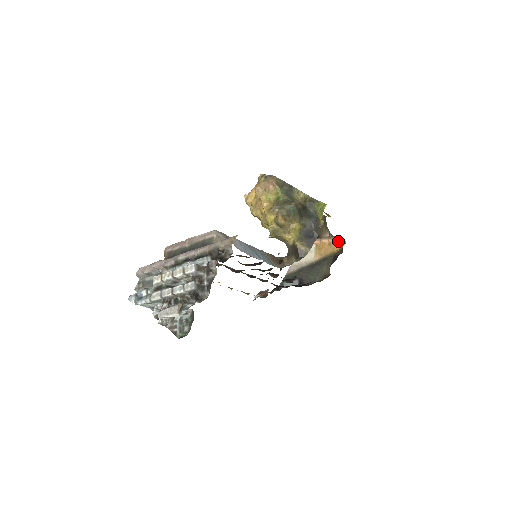
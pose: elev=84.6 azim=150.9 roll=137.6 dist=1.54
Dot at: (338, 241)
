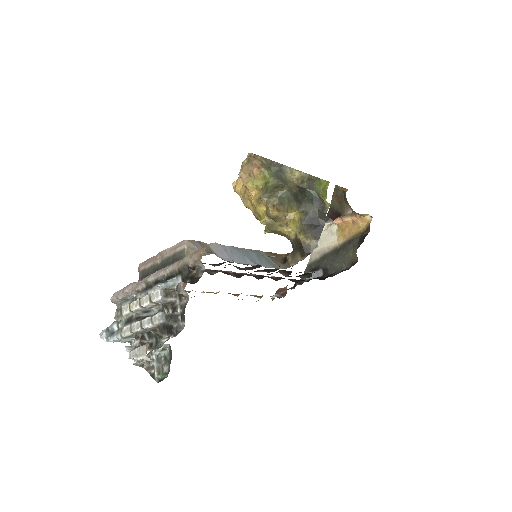
Dot at: (363, 218)
